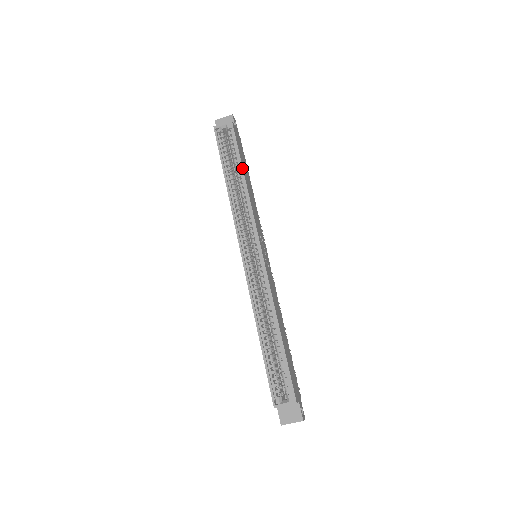
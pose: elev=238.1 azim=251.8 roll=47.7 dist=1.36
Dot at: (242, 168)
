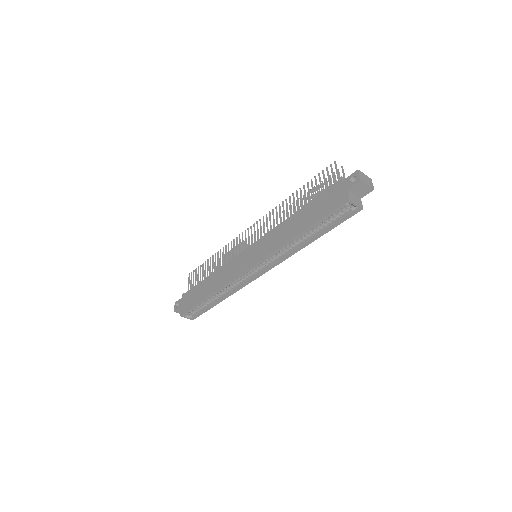
Dot at: occluded
